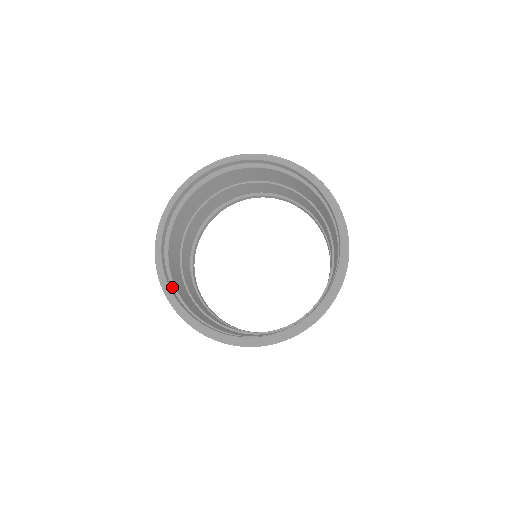
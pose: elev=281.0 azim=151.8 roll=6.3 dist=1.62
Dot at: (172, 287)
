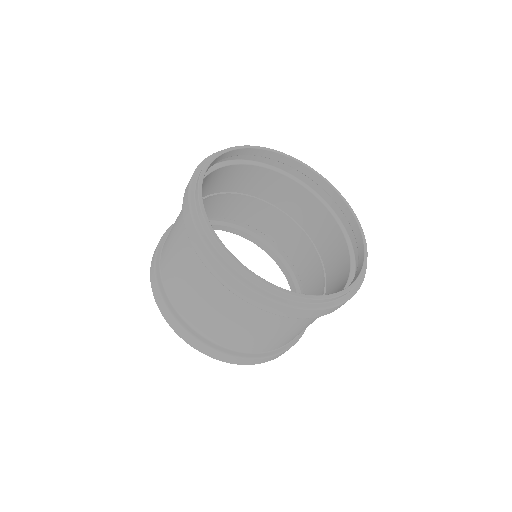
Dot at: occluded
